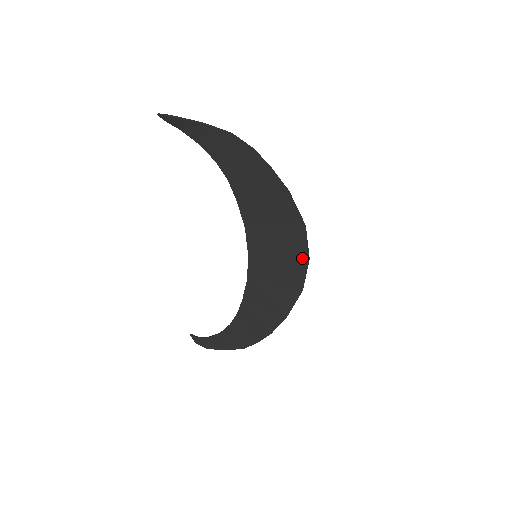
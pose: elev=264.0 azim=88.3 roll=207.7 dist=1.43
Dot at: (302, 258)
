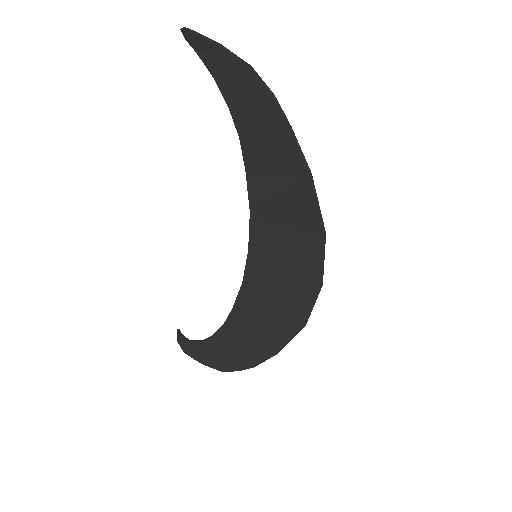
Dot at: (312, 280)
